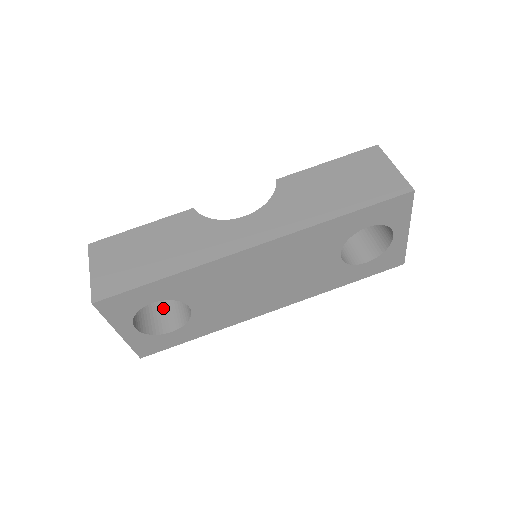
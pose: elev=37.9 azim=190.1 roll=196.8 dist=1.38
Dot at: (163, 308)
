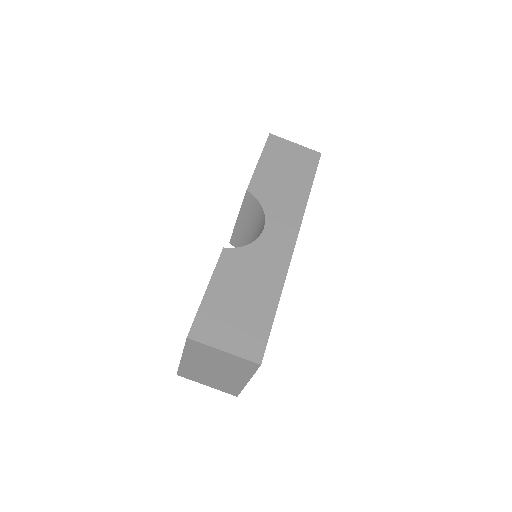
Dot at: occluded
